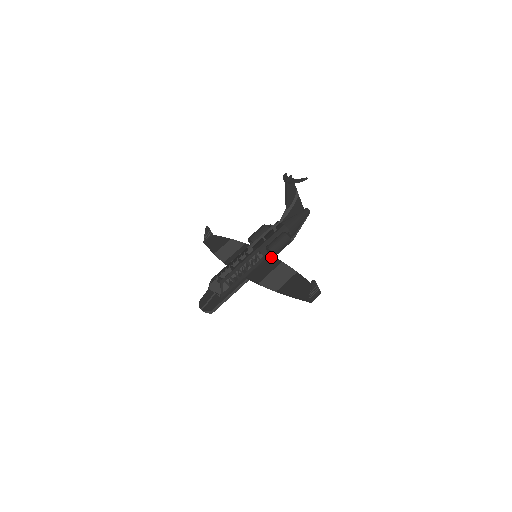
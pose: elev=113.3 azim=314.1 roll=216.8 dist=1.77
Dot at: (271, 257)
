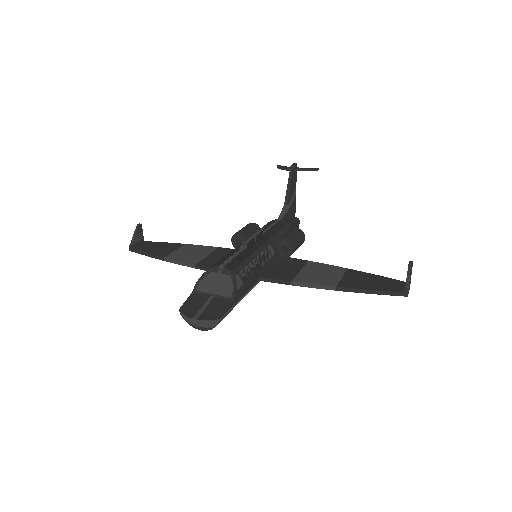
Dot at: (284, 257)
